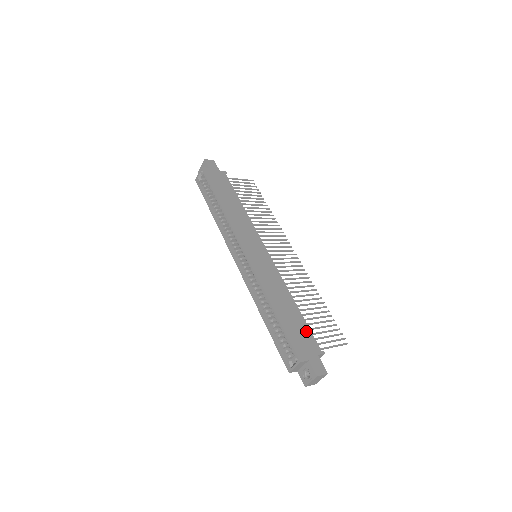
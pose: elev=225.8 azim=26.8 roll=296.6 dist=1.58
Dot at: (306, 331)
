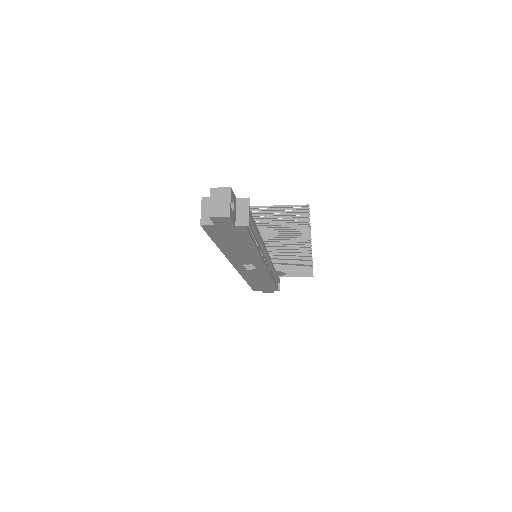
Dot at: occluded
